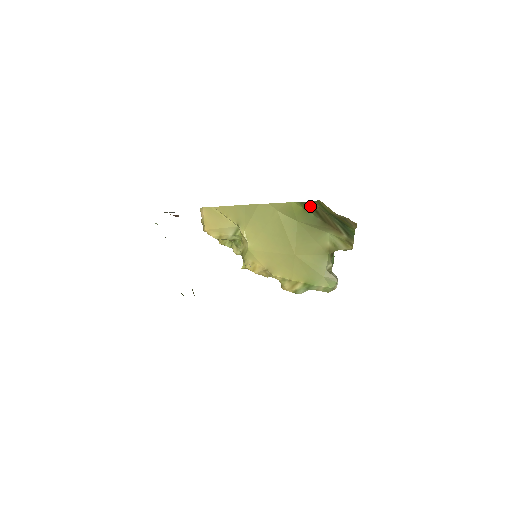
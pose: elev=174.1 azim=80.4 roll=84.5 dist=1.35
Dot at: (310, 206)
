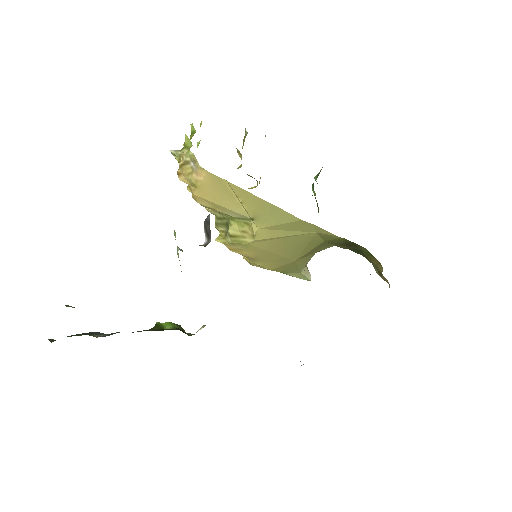
Dot at: (354, 243)
